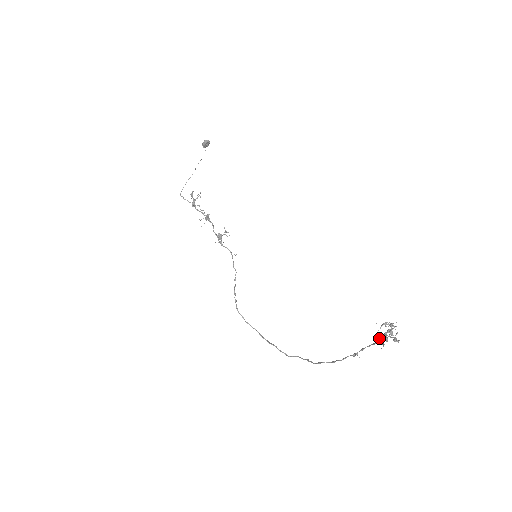
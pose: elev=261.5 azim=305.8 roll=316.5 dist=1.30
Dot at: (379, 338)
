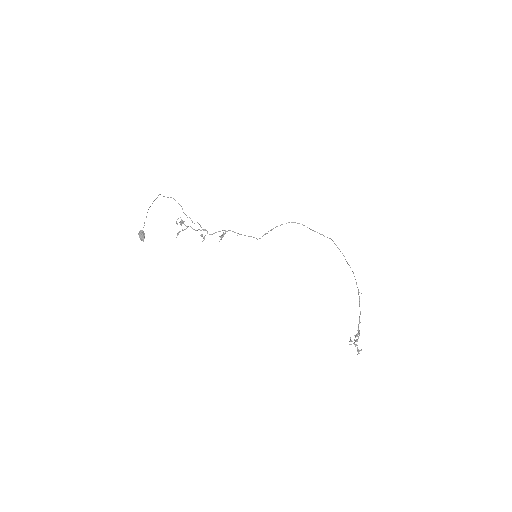
Dot at: (359, 320)
